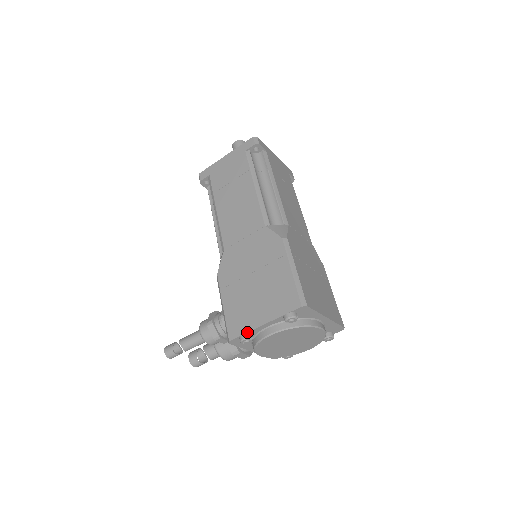
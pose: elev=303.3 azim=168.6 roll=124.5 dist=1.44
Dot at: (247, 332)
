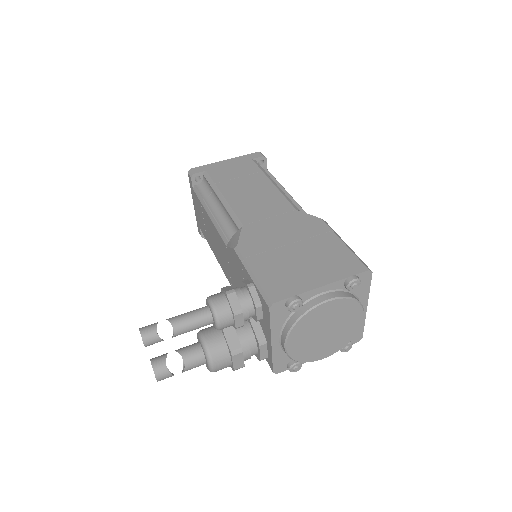
Dot at: (300, 293)
